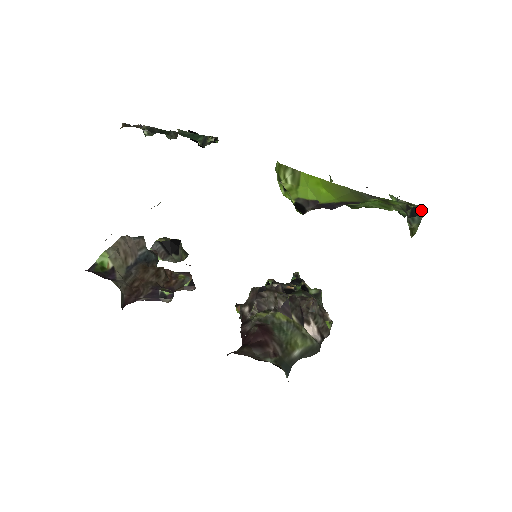
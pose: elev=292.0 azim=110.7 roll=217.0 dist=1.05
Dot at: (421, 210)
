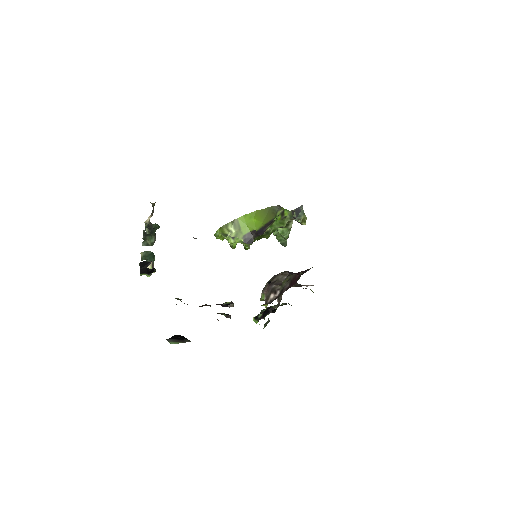
Dot at: (300, 207)
